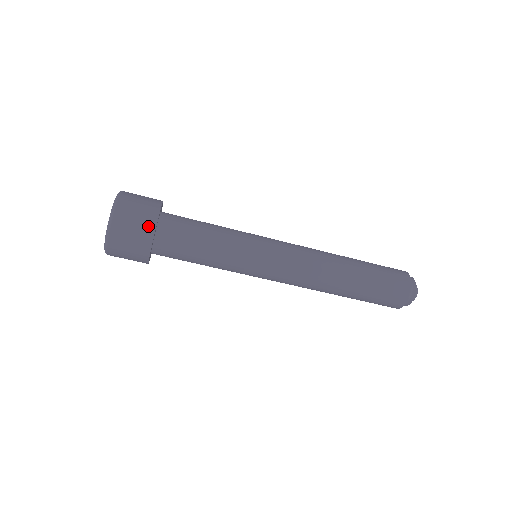
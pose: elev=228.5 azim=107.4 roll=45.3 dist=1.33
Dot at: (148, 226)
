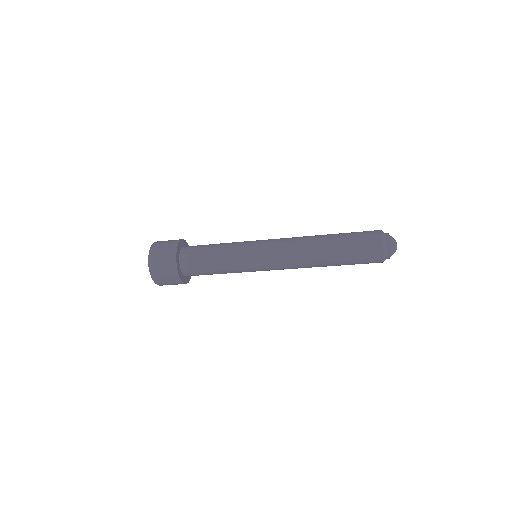
Dot at: (171, 257)
